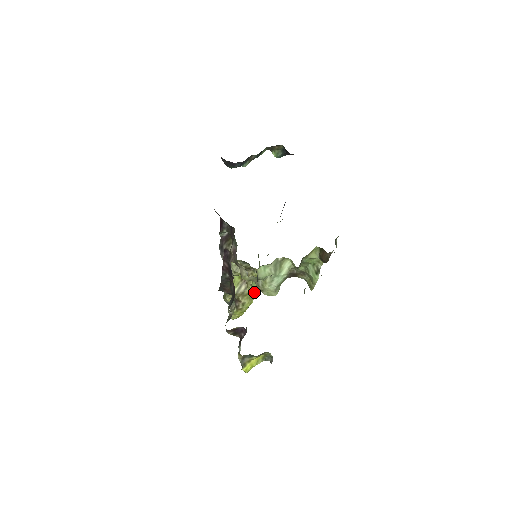
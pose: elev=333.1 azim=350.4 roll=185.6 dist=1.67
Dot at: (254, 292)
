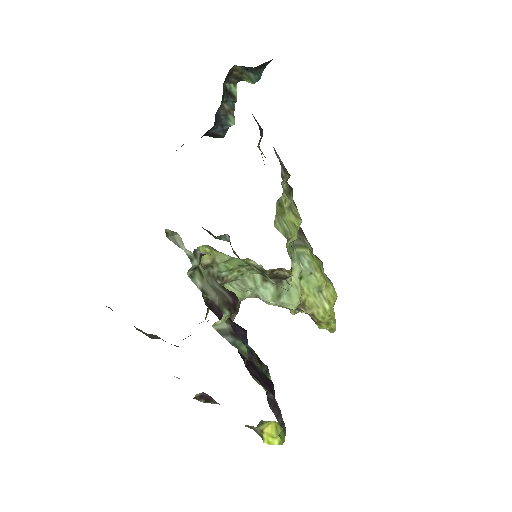
Dot at: (324, 292)
